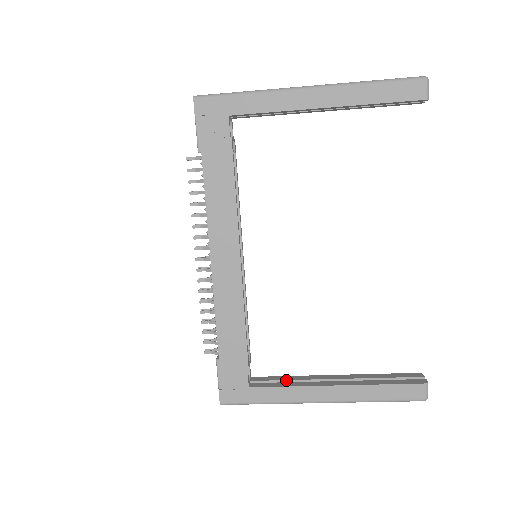
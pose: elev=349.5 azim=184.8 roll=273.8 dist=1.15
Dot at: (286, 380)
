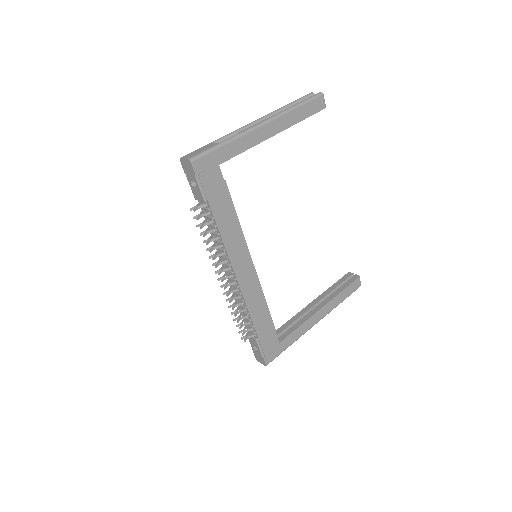
Dot at: (291, 324)
